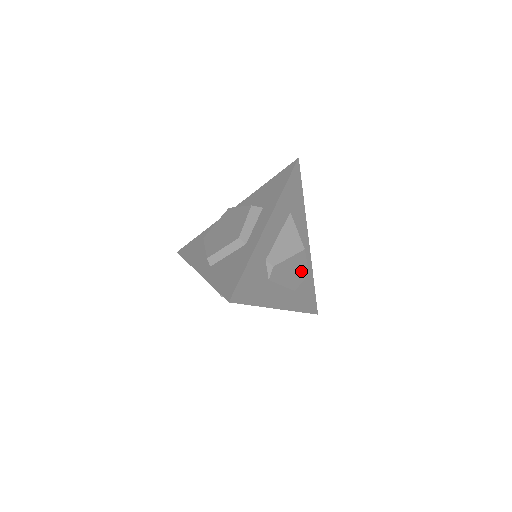
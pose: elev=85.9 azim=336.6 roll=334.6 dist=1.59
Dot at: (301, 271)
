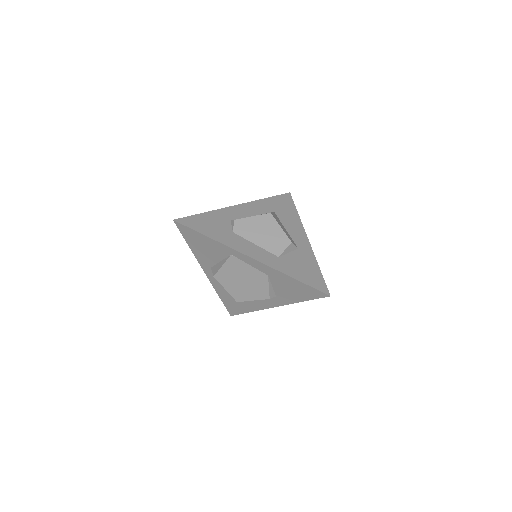
Dot at: (277, 236)
